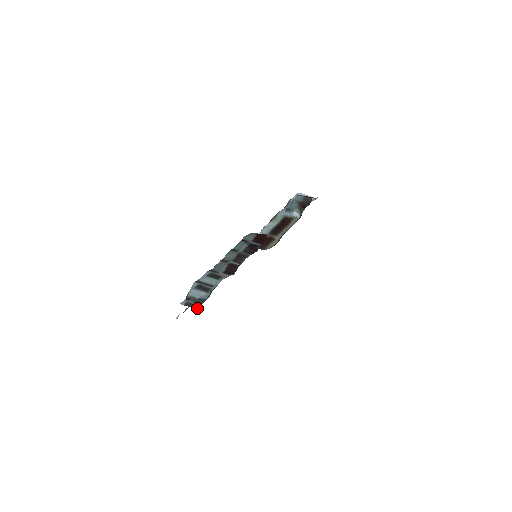
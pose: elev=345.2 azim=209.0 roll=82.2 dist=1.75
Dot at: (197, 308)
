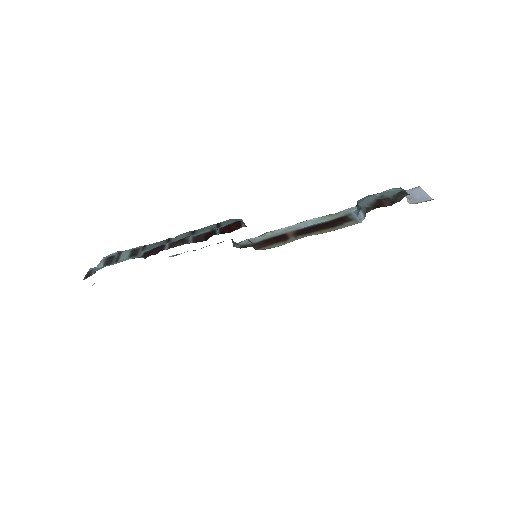
Dot at: occluded
